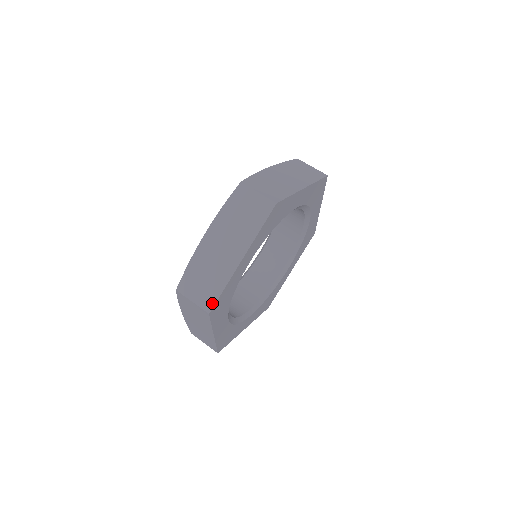
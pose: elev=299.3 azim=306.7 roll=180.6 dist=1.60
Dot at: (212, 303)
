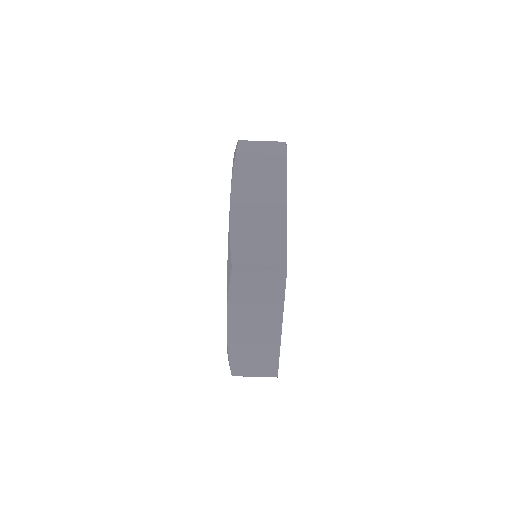
Dot at: occluded
